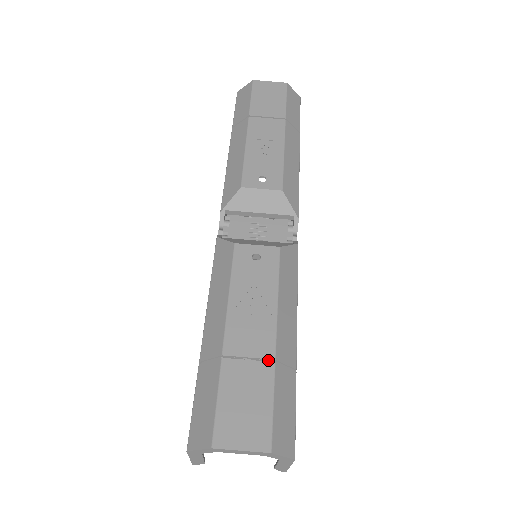
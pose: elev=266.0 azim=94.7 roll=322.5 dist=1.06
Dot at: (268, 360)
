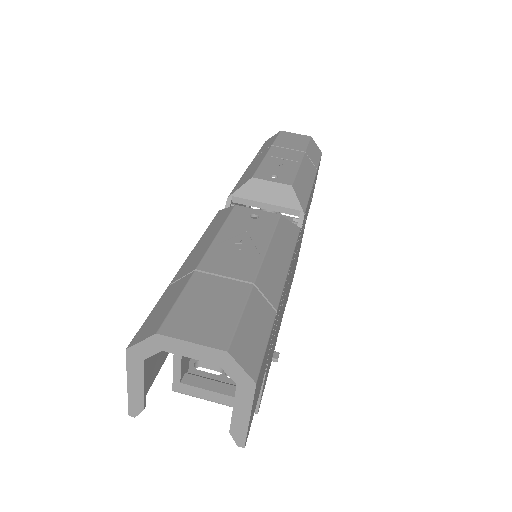
Dot at: occluded
